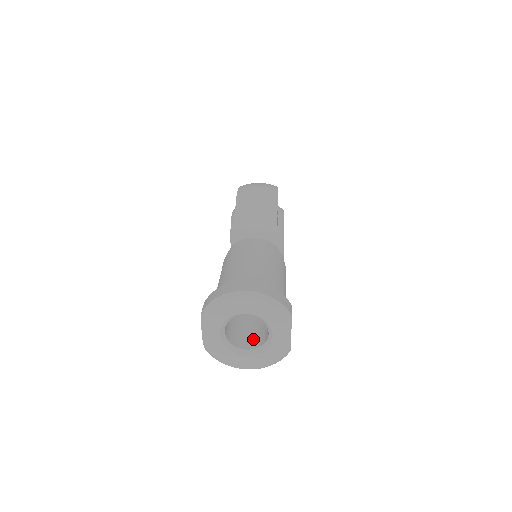
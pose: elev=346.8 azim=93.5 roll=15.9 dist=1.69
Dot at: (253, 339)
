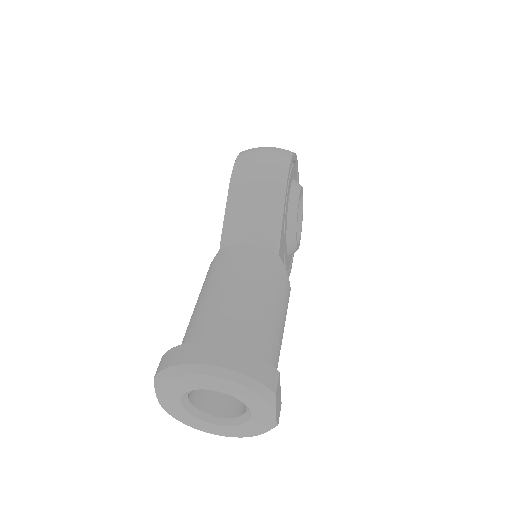
Dot at: (231, 399)
